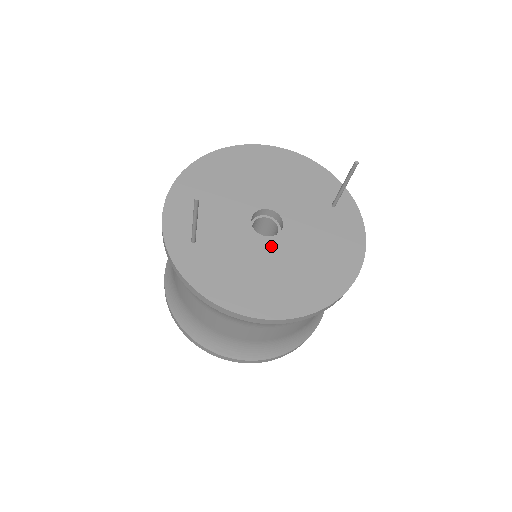
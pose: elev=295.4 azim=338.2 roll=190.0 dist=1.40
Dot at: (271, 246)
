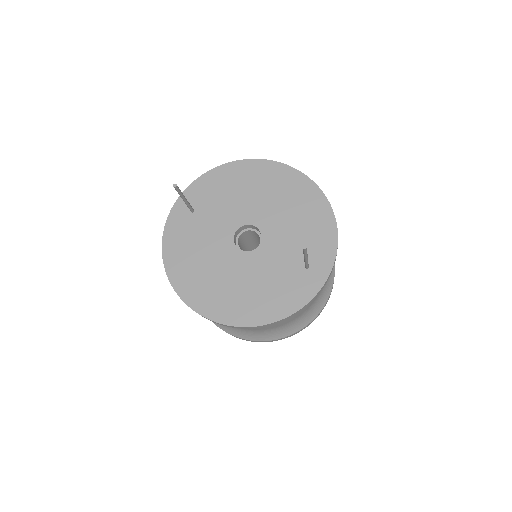
Dot at: (231, 255)
